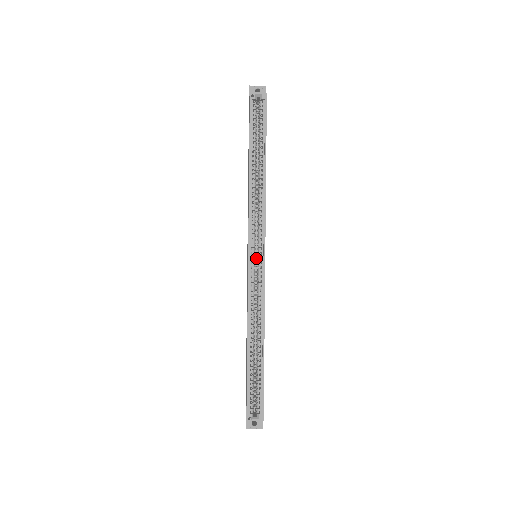
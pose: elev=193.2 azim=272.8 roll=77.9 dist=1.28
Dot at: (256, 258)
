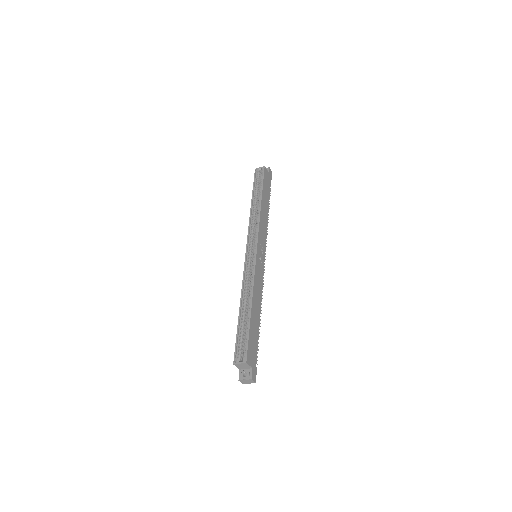
Dot at: occluded
